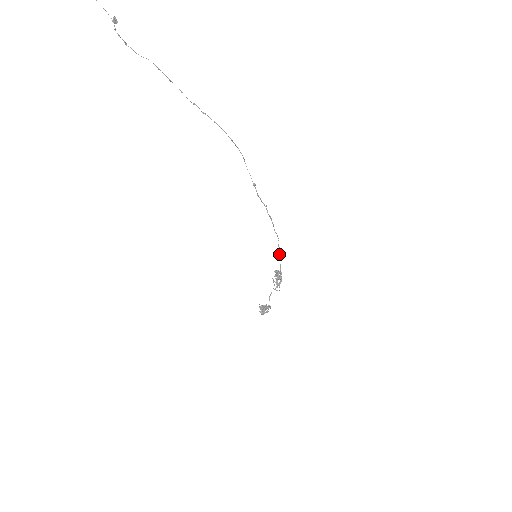
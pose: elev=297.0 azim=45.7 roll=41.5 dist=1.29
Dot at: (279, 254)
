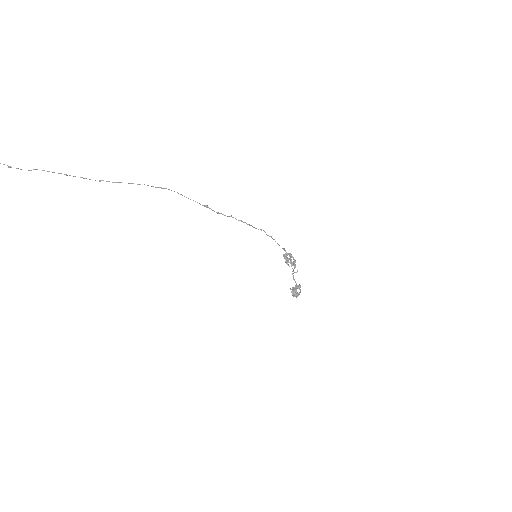
Dot at: occluded
